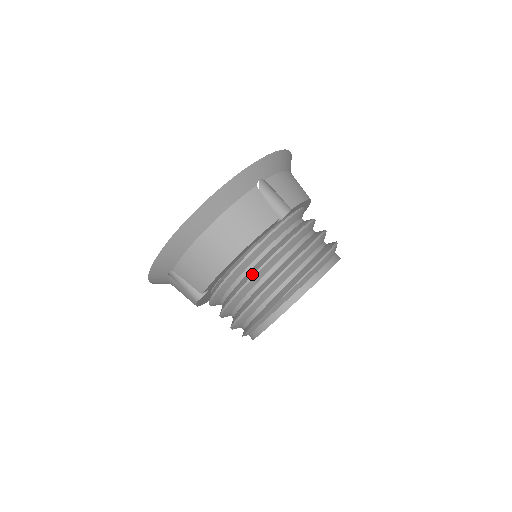
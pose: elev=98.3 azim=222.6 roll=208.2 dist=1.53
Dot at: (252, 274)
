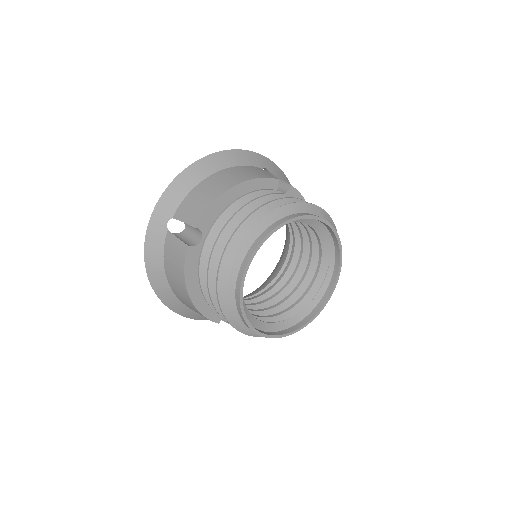
Dot at: (249, 202)
